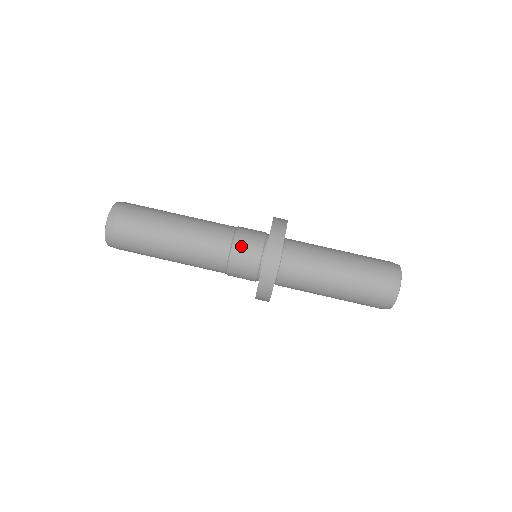
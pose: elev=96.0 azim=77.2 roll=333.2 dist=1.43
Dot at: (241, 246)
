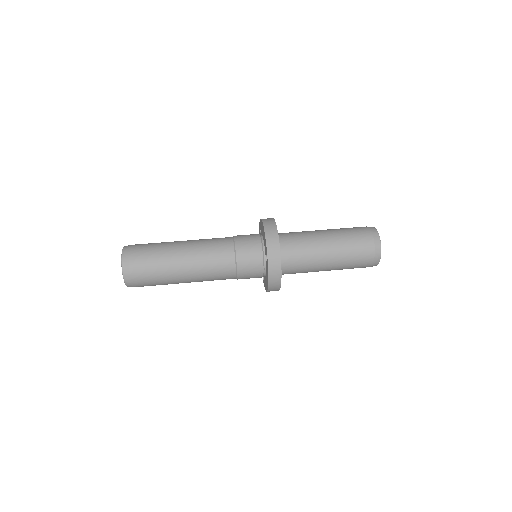
Dot at: (244, 255)
